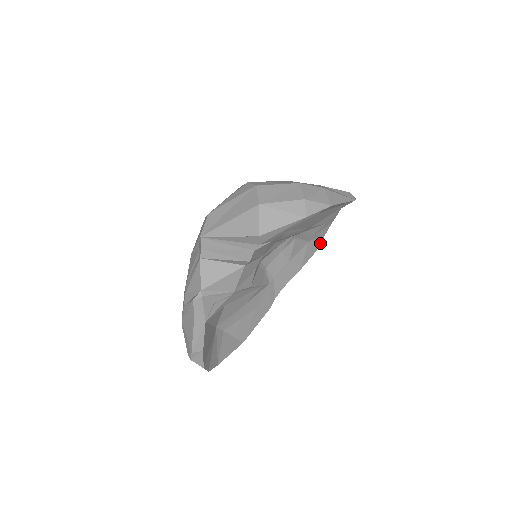
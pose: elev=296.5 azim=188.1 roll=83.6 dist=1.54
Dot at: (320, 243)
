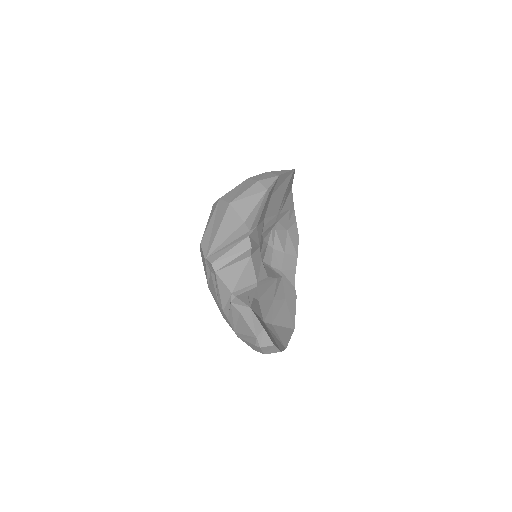
Dot at: (297, 229)
